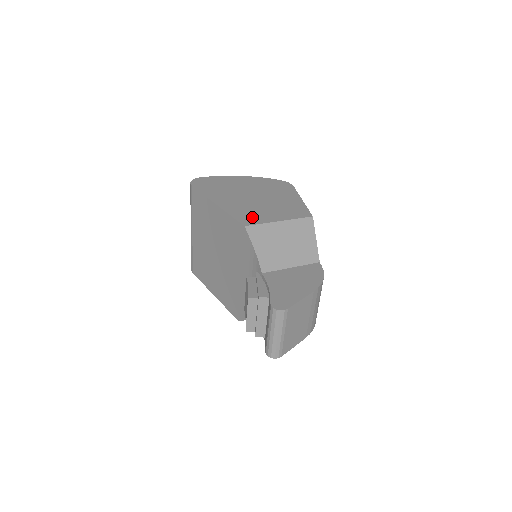
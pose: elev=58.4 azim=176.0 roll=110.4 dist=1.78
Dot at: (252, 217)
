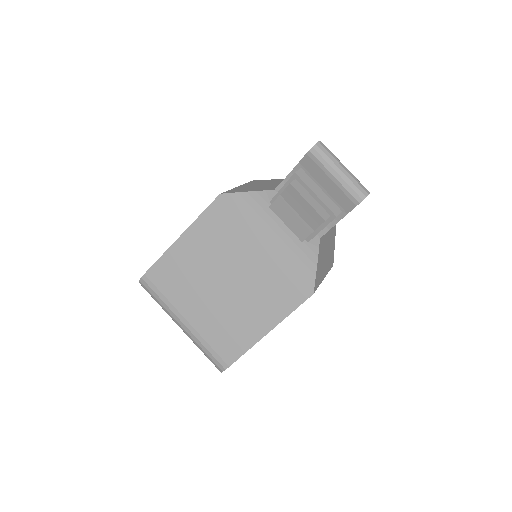
Dot at: occluded
